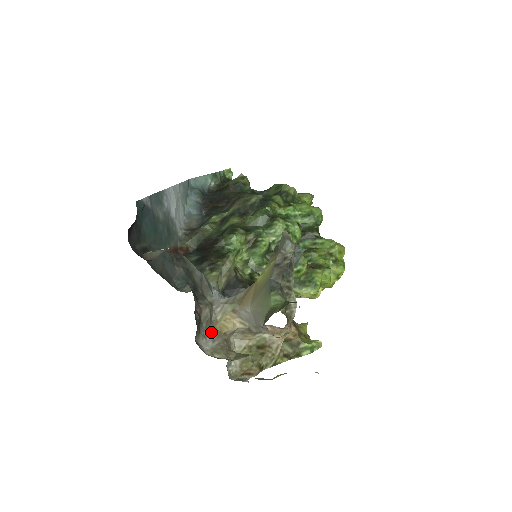
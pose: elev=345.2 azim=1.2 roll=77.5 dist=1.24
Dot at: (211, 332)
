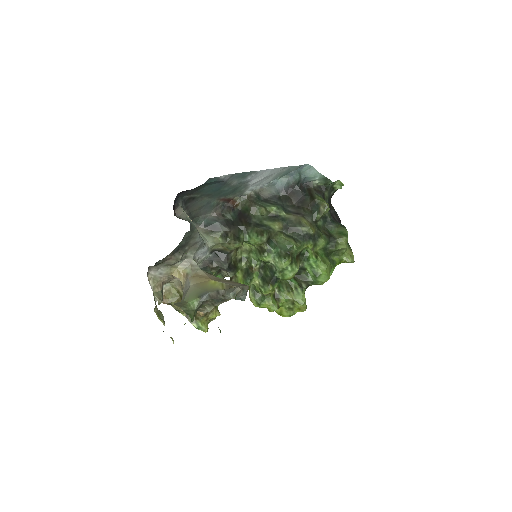
Dot at: (166, 269)
